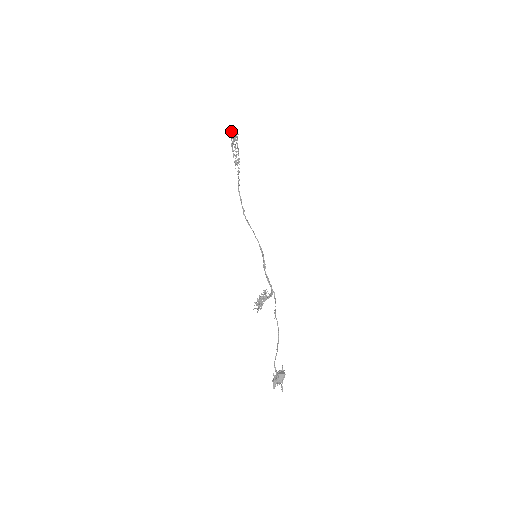
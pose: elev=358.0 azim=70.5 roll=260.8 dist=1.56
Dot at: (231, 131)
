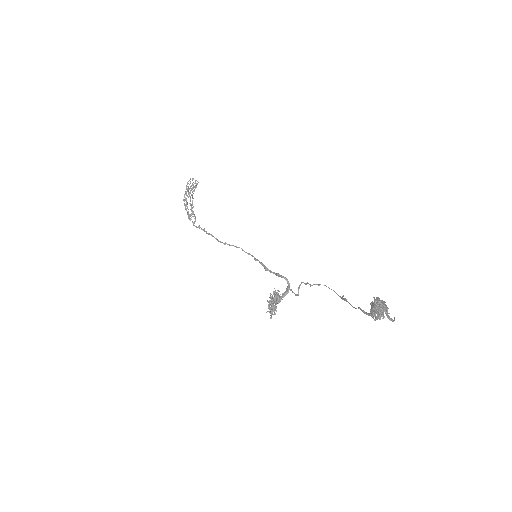
Dot at: (192, 179)
